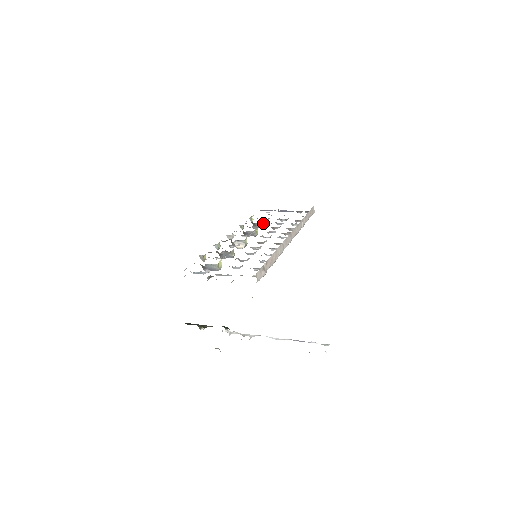
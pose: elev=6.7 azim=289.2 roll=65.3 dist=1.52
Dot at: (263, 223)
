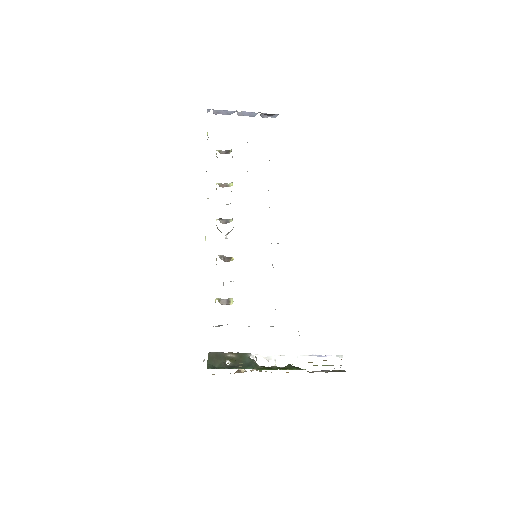
Dot at: occluded
